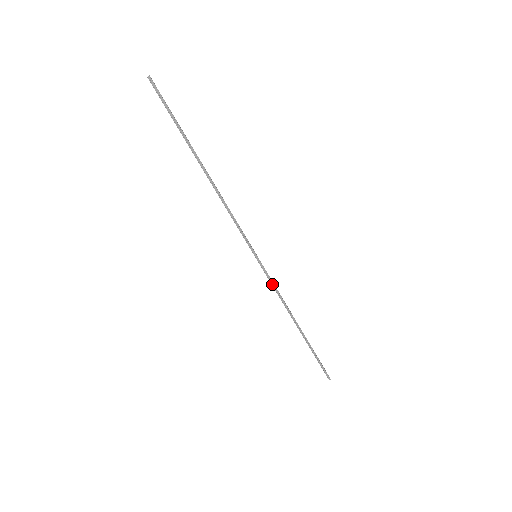
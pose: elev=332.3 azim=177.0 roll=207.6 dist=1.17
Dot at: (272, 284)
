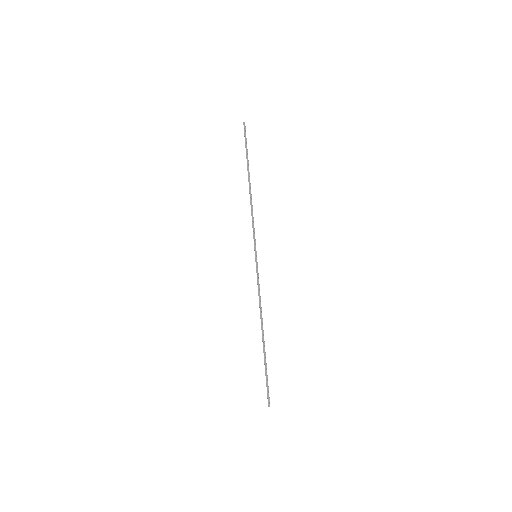
Dot at: (258, 284)
